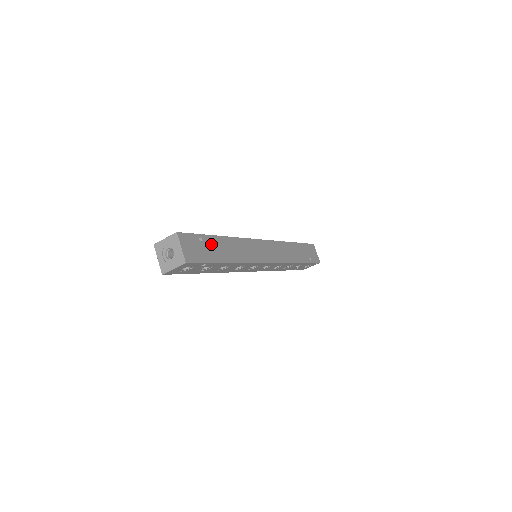
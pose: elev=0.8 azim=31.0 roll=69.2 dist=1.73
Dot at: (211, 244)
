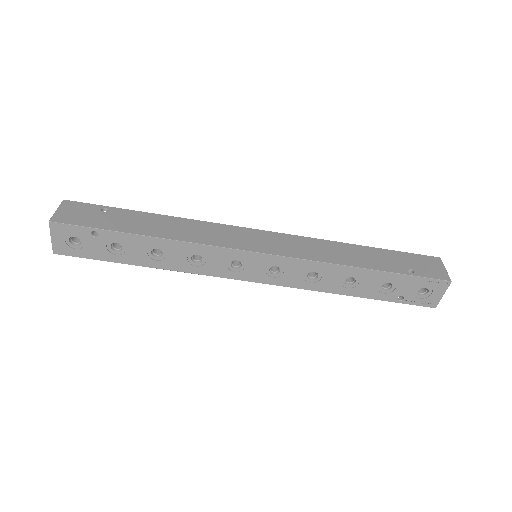
Dot at: (122, 216)
